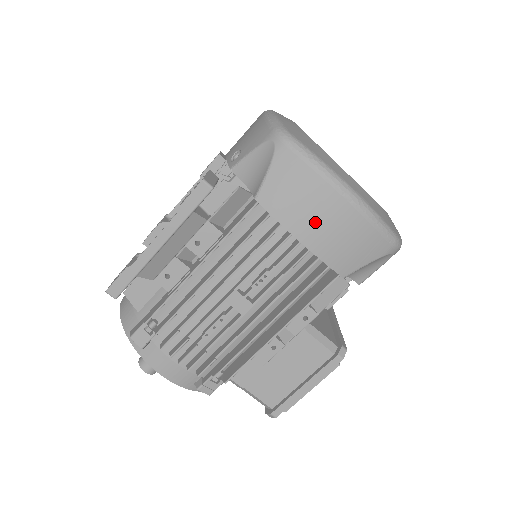
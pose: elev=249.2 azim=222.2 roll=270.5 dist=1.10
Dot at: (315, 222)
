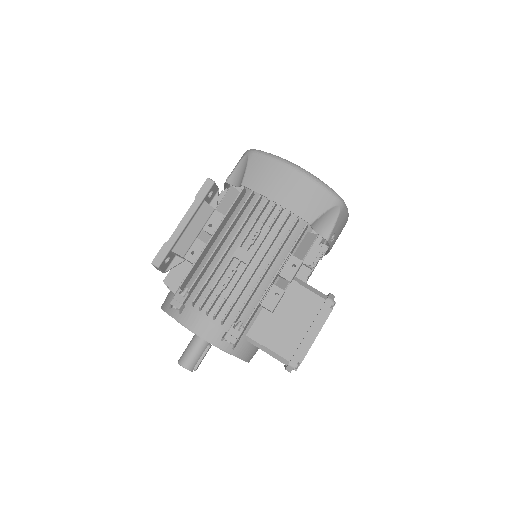
Dot at: (280, 187)
